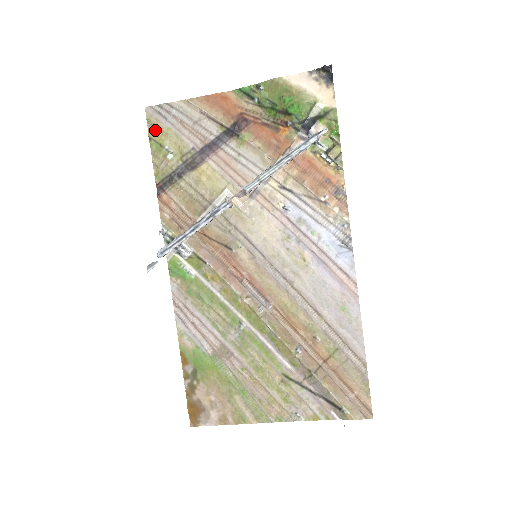
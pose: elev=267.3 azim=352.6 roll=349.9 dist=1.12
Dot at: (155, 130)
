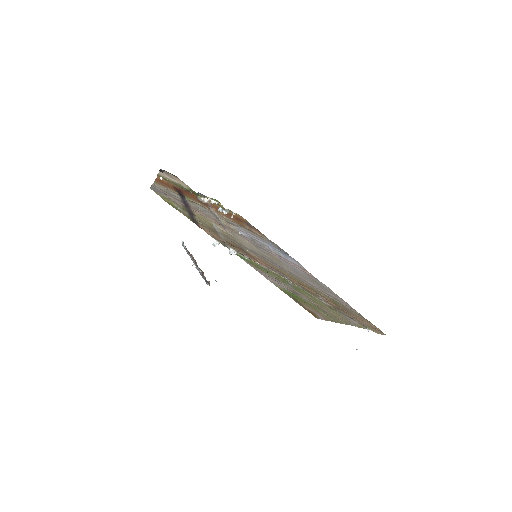
Dot at: (164, 198)
